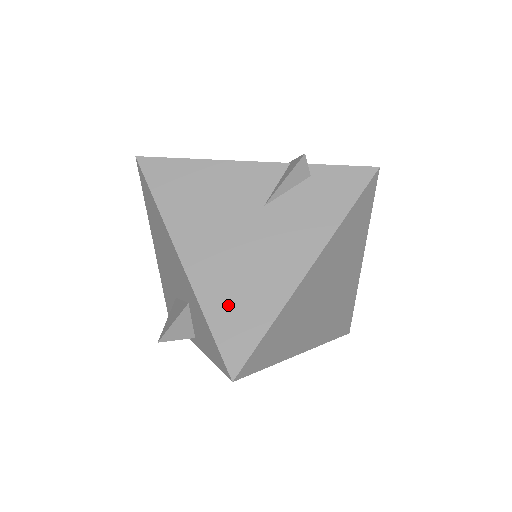
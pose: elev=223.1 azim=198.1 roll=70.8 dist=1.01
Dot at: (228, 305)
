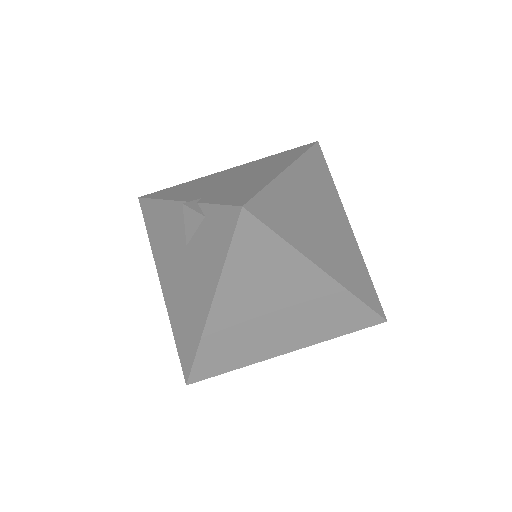
Dot at: (180, 327)
